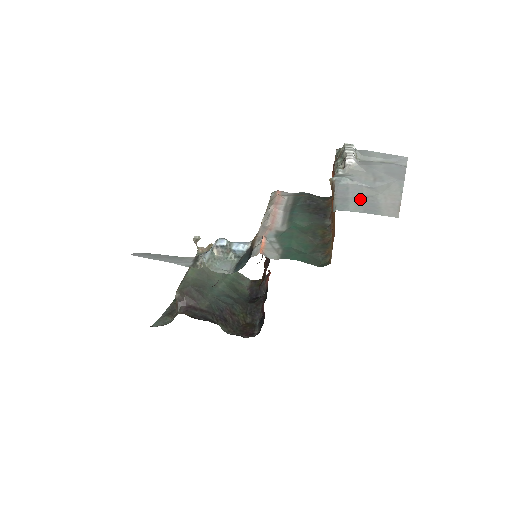
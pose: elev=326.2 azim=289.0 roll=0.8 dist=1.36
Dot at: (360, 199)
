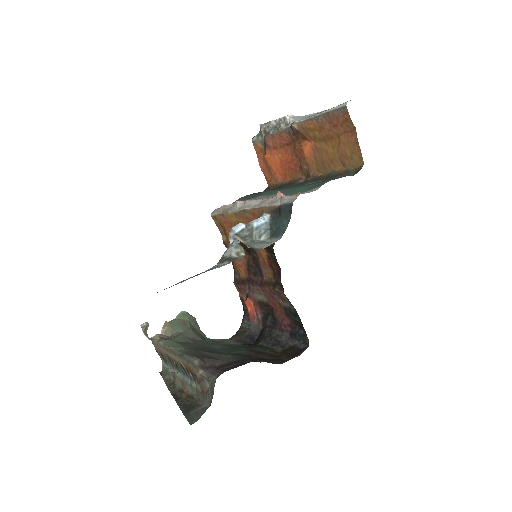
Dot at: occluded
